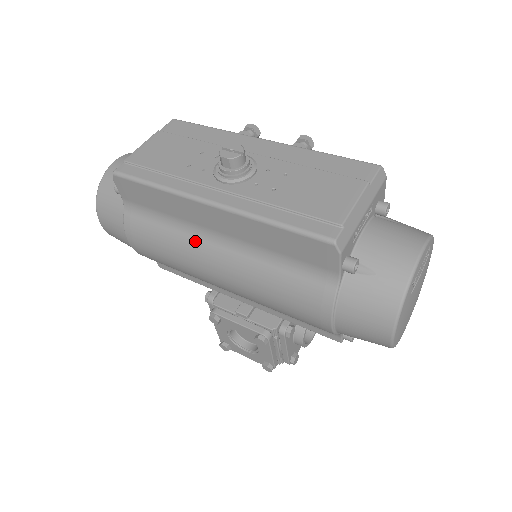
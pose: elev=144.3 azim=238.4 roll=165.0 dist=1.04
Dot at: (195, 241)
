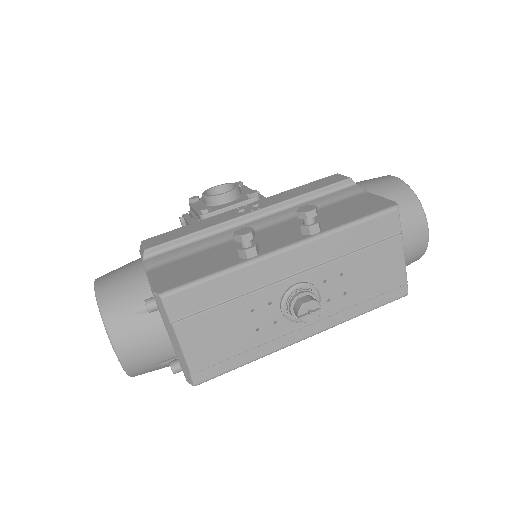
Dot at: occluded
